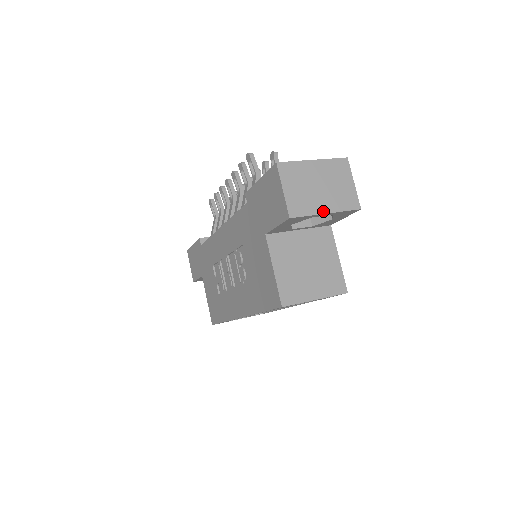
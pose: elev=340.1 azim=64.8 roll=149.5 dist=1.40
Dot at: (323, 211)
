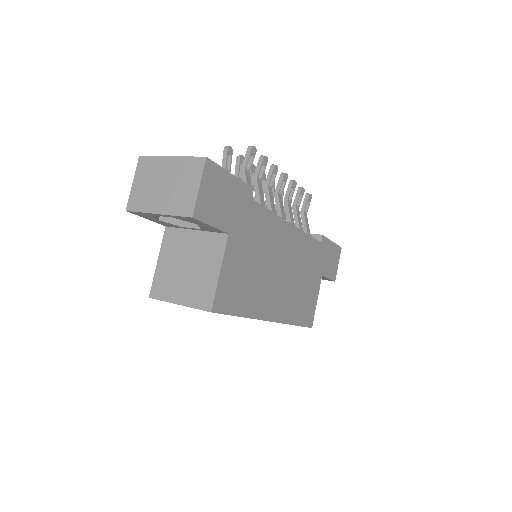
Dot at: (155, 211)
